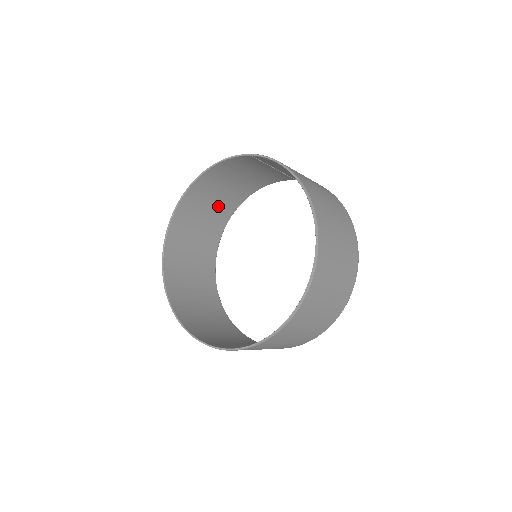
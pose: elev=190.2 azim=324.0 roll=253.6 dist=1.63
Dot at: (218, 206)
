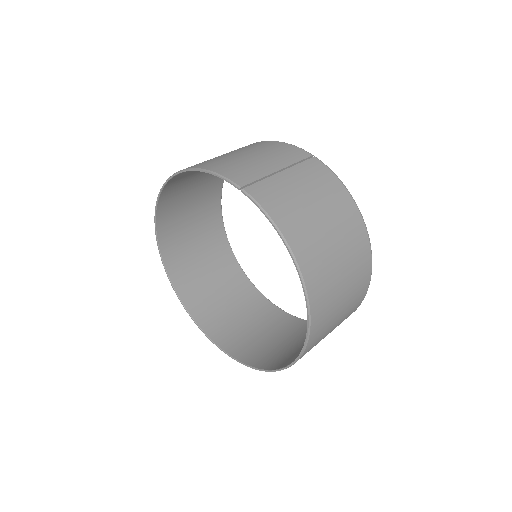
Dot at: occluded
